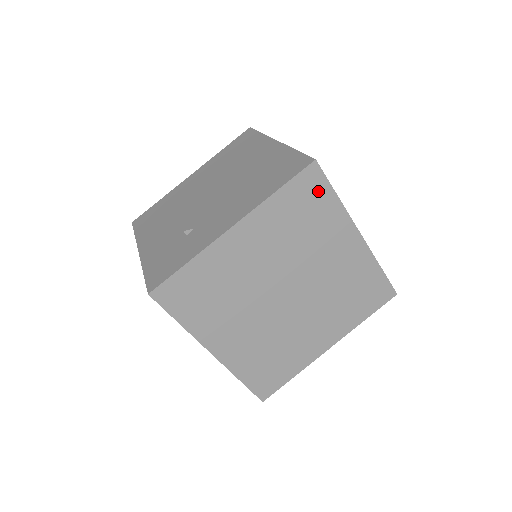
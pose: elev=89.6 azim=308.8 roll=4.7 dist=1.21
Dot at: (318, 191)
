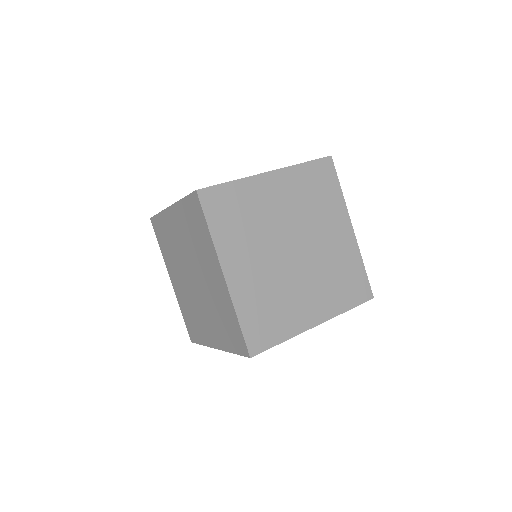
Dot at: (329, 178)
